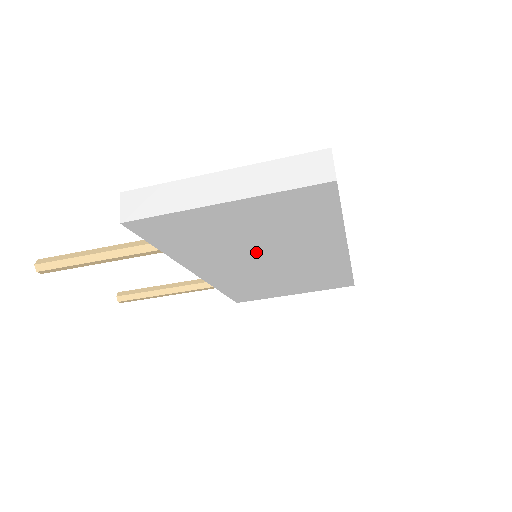
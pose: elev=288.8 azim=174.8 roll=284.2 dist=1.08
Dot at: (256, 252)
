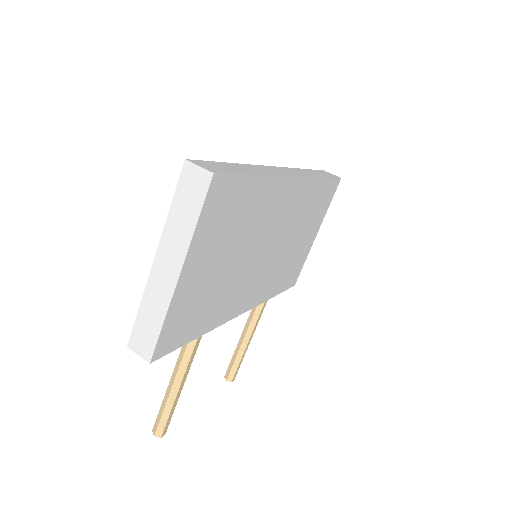
Dot at: (249, 258)
